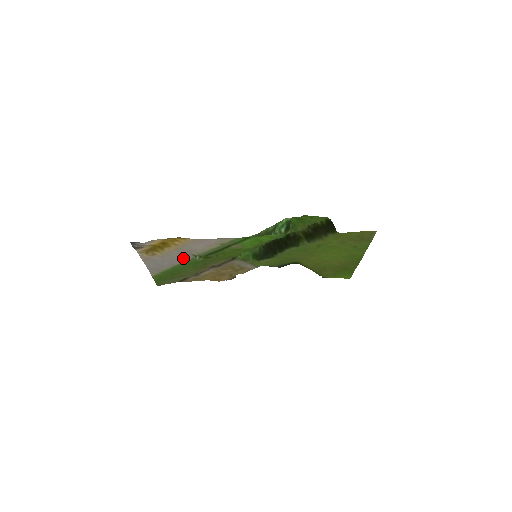
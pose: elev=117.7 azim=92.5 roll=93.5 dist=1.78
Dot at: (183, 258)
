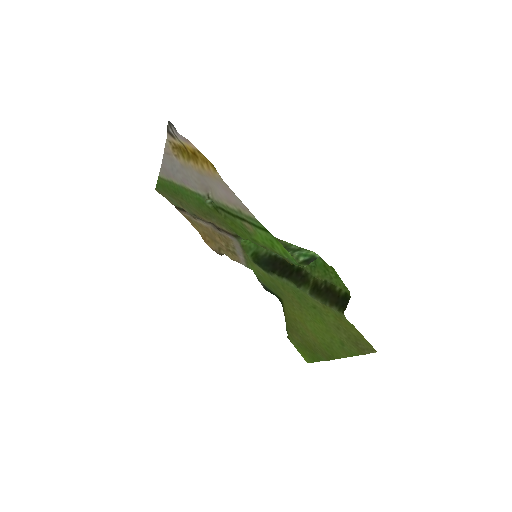
Dot at: (197, 187)
